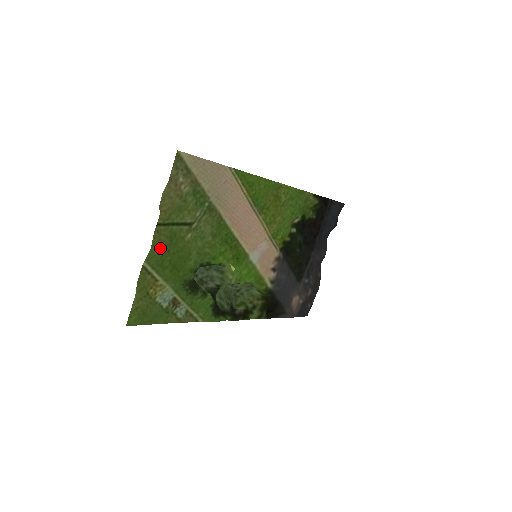
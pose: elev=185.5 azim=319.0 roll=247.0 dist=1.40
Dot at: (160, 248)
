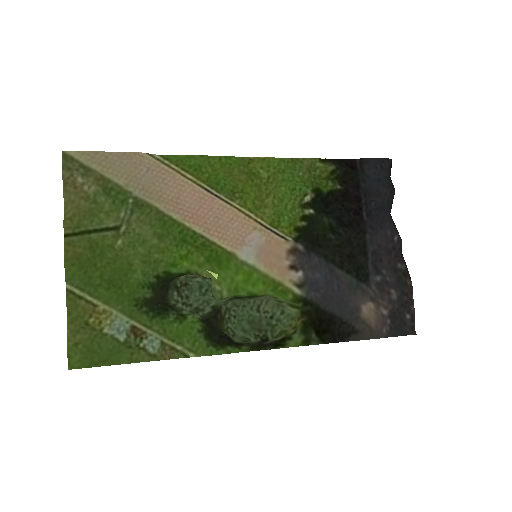
Dot at: (79, 263)
